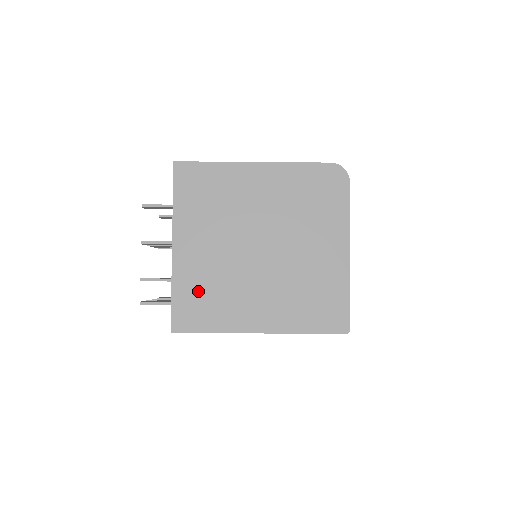
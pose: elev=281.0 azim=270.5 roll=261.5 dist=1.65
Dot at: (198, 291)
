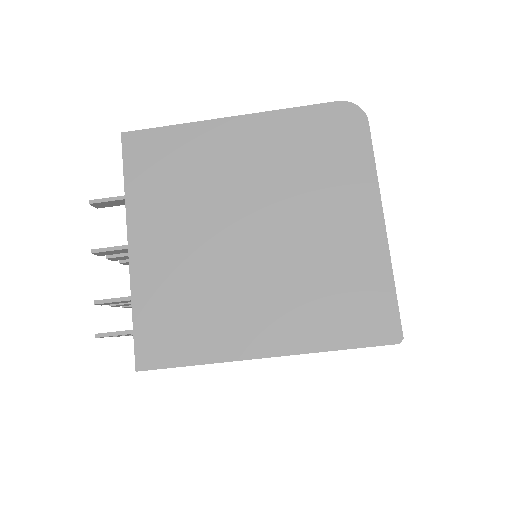
Dot at: (170, 306)
